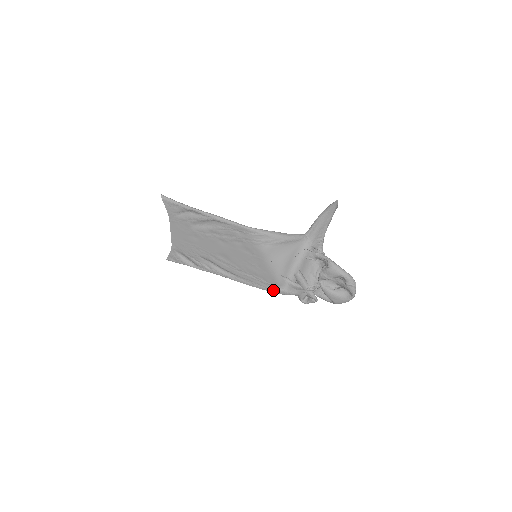
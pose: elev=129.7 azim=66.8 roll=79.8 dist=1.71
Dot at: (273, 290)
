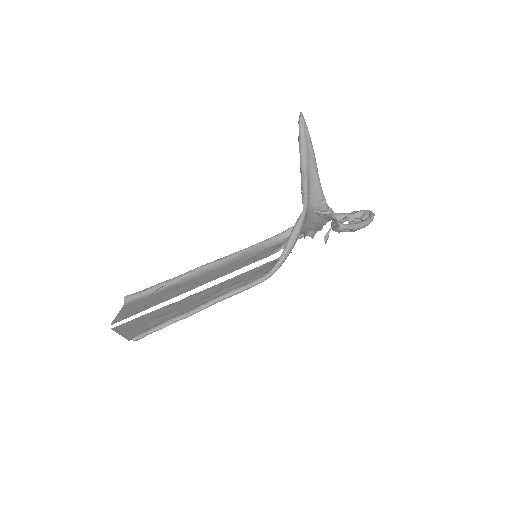
Dot at: (273, 244)
